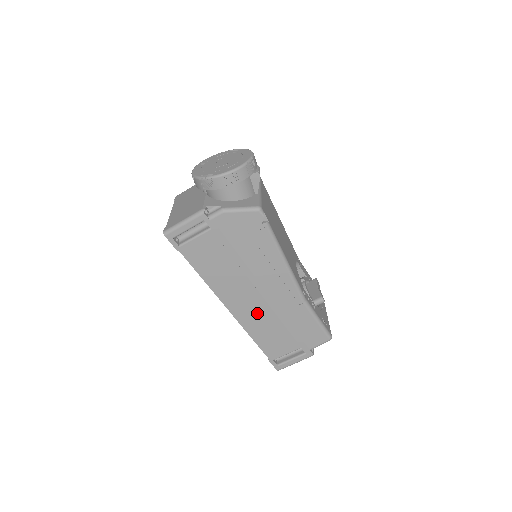
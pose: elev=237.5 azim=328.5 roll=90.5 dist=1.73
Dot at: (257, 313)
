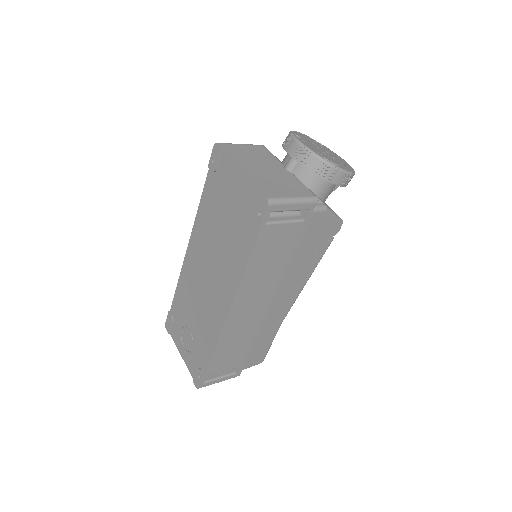
Dot at: (246, 323)
